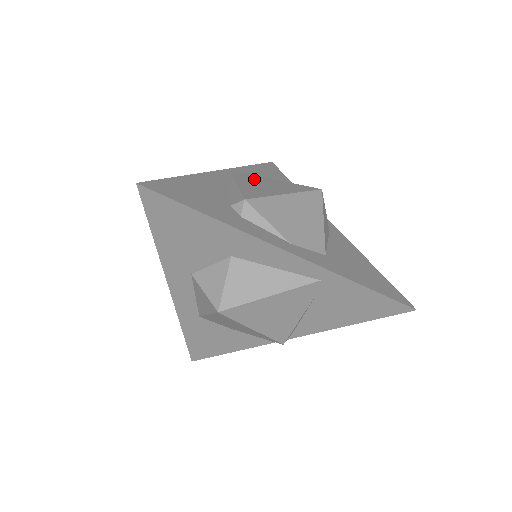
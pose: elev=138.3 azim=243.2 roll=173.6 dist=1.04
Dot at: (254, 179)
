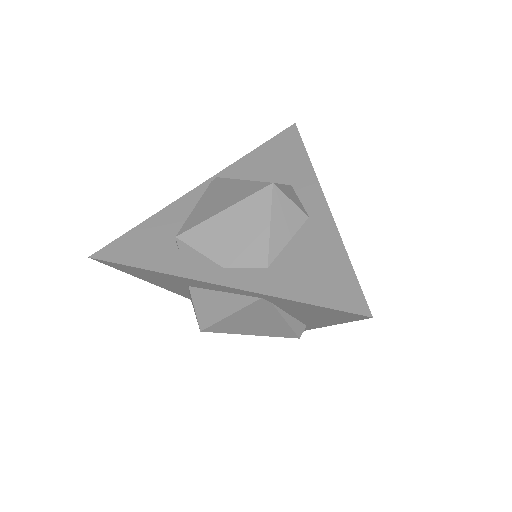
Dot at: (220, 189)
